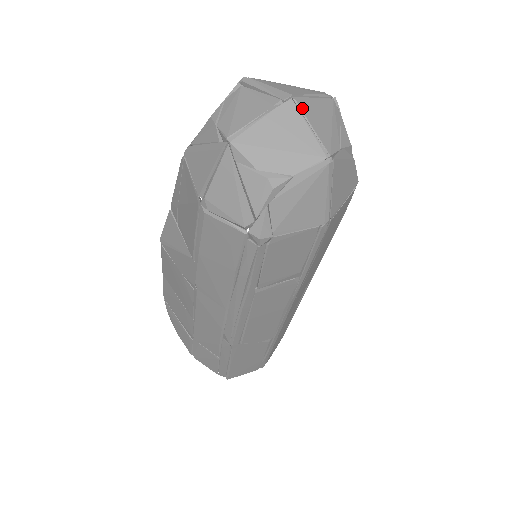
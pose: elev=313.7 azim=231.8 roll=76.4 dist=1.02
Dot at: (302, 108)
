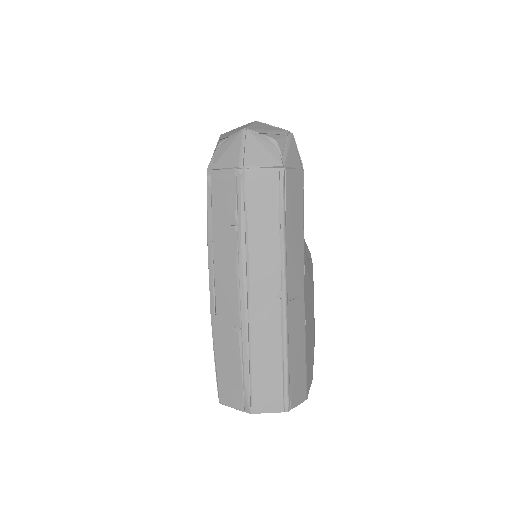
Dot at: (256, 123)
